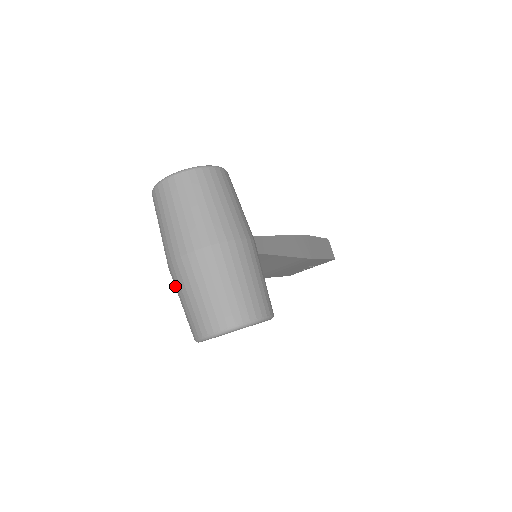
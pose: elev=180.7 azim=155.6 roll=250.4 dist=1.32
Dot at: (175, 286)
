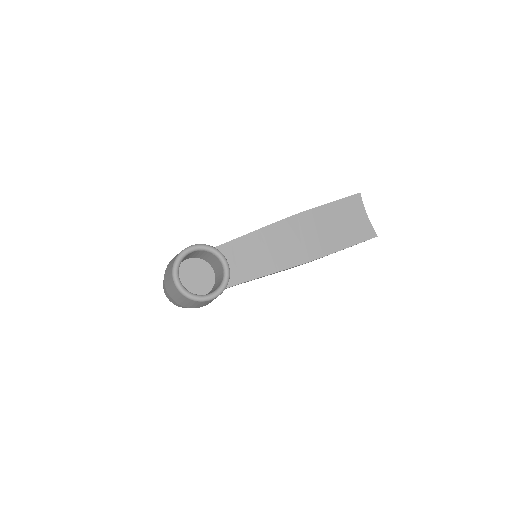
Dot at: occluded
